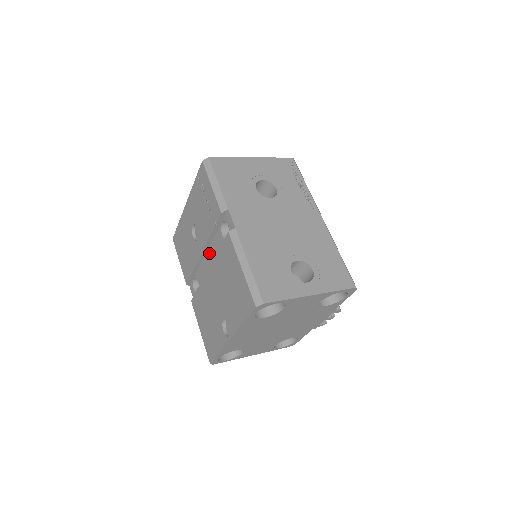
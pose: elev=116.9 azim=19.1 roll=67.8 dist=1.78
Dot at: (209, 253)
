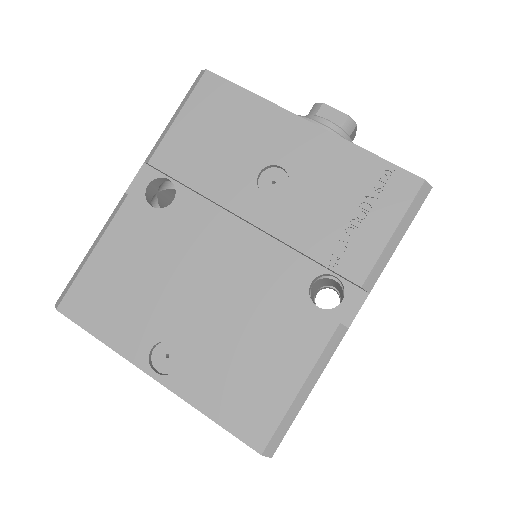
Dot at: (255, 236)
